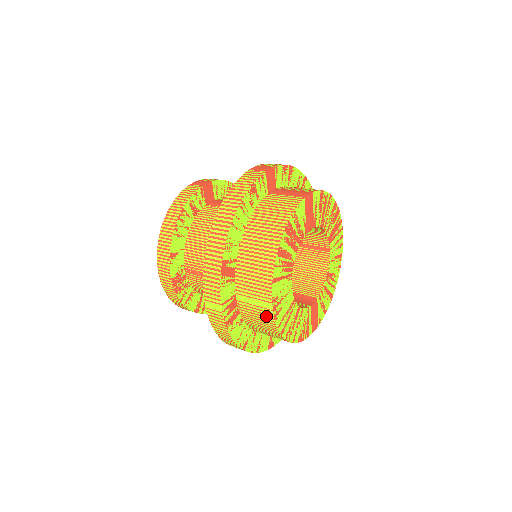
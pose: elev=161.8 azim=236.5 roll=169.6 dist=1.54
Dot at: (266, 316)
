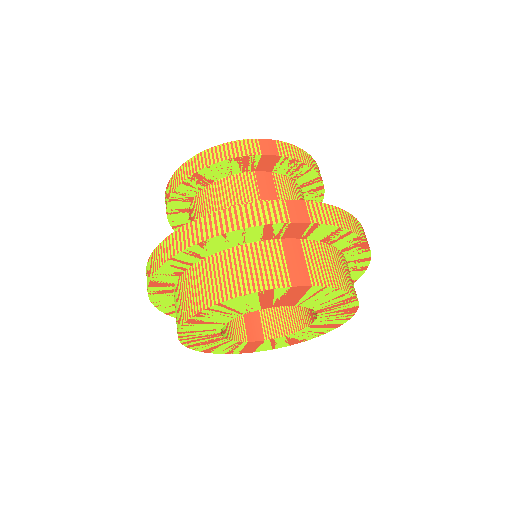
Dot at: occluded
